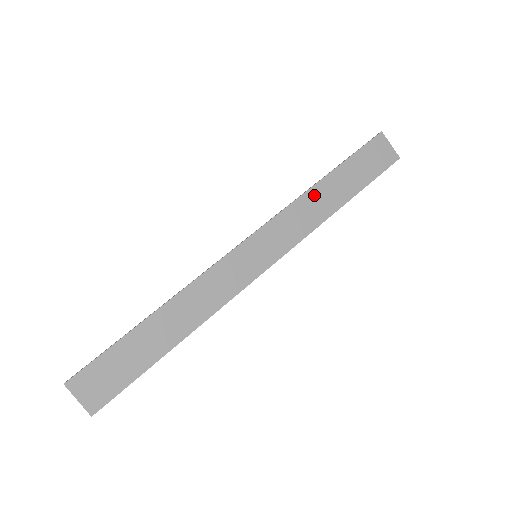
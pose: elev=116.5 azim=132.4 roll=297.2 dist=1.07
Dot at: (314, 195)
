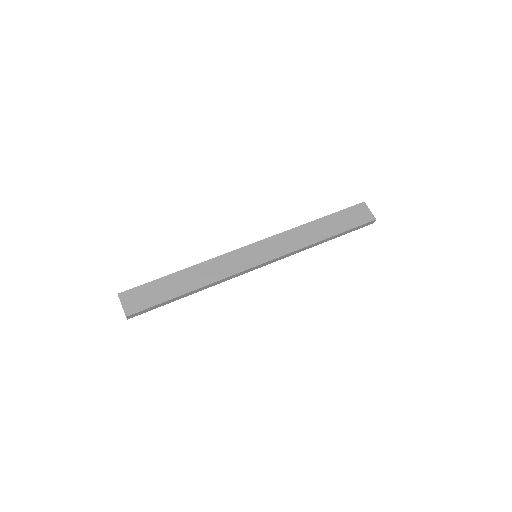
Dot at: (305, 229)
